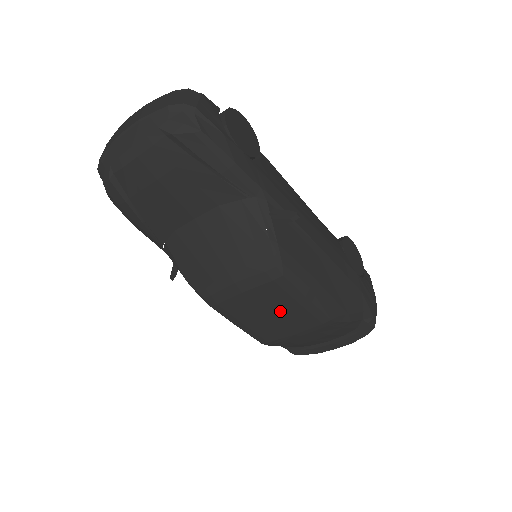
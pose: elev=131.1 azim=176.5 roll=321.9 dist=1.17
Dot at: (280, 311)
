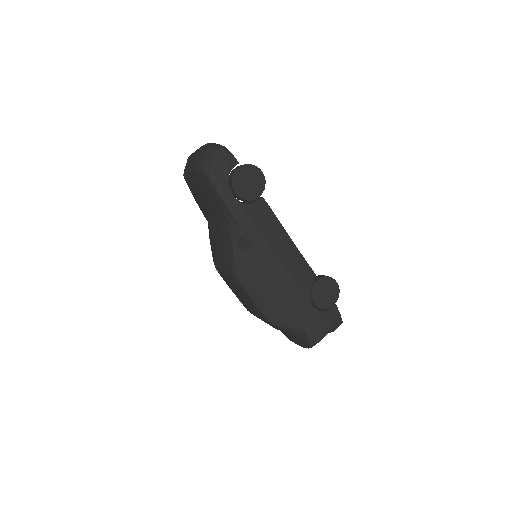
Dot at: (242, 296)
